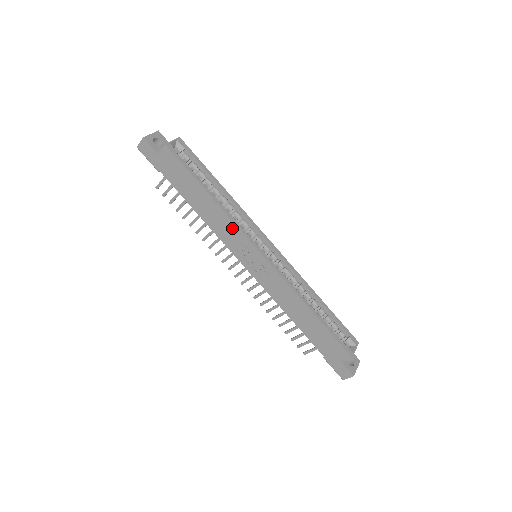
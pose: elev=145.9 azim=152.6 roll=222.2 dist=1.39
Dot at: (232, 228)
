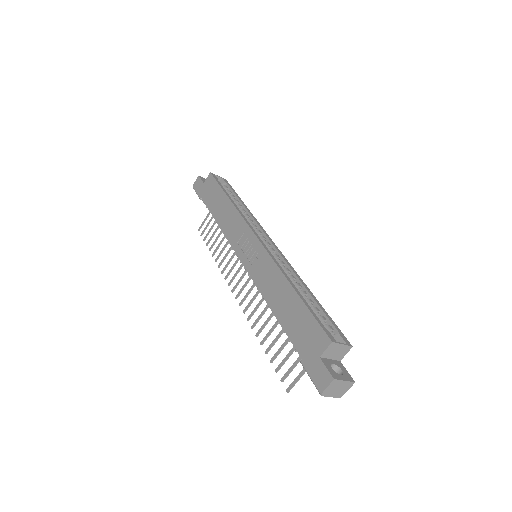
Dot at: (238, 221)
